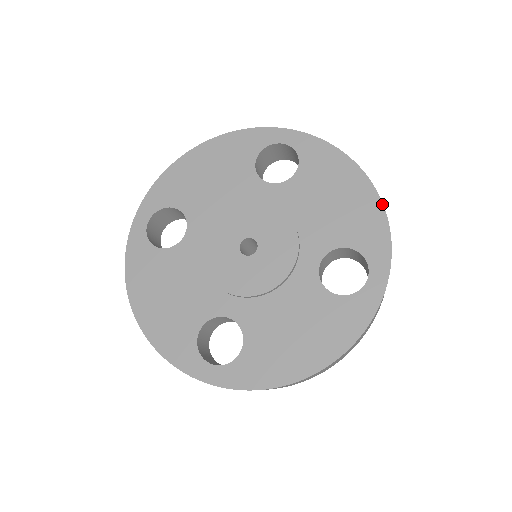
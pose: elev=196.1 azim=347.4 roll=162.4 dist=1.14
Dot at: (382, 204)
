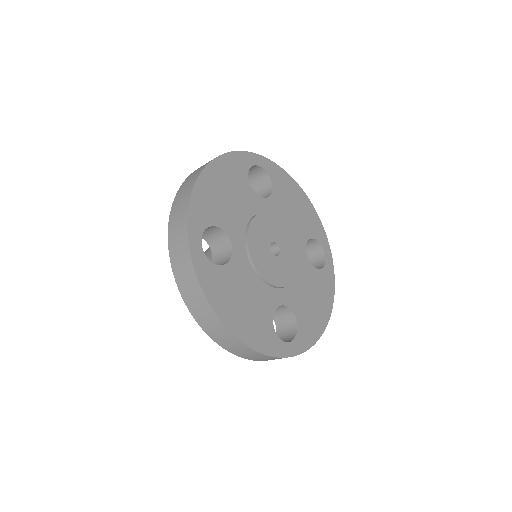
Dot at: (314, 208)
